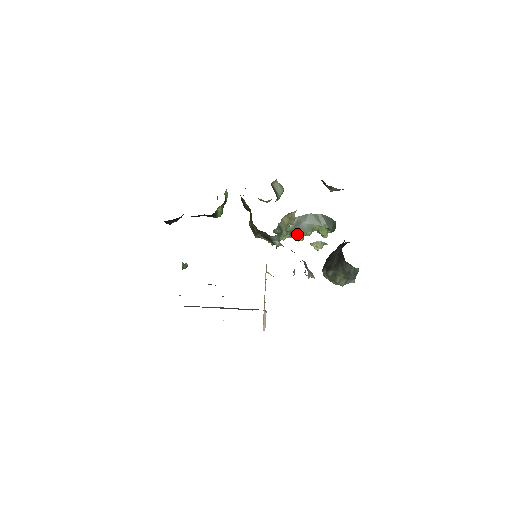
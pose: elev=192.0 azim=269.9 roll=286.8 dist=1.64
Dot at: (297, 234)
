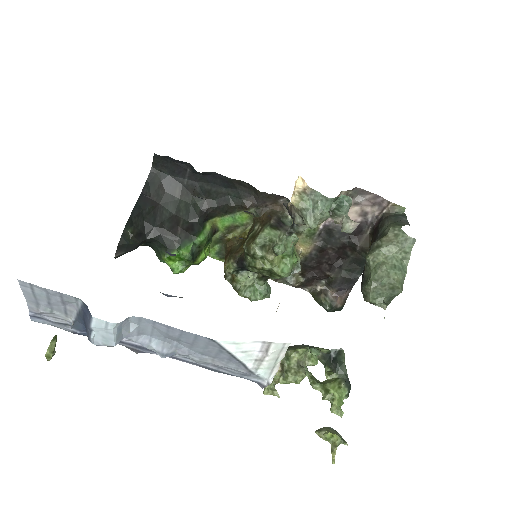
Dot at: (295, 347)
